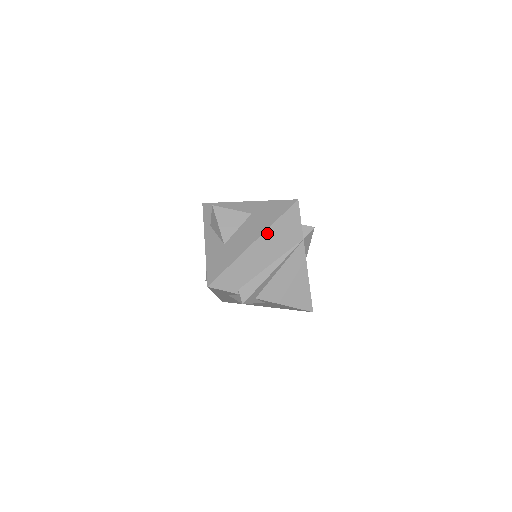
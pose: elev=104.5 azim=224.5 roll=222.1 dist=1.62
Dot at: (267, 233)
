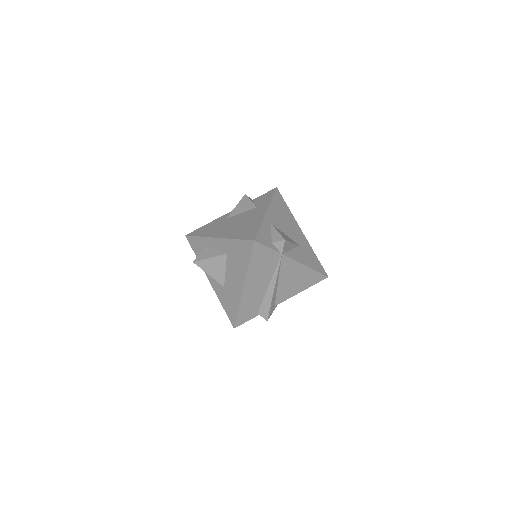
Dot at: (248, 276)
